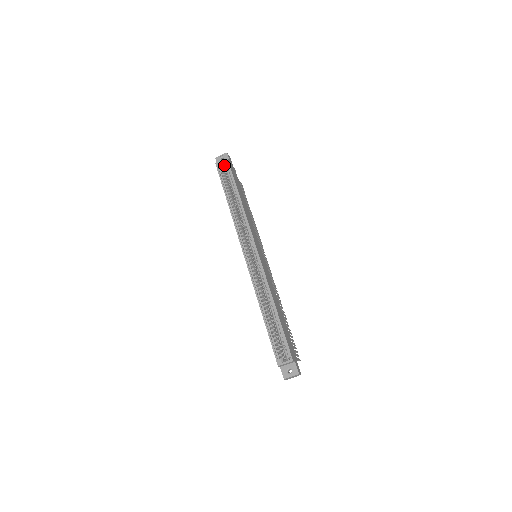
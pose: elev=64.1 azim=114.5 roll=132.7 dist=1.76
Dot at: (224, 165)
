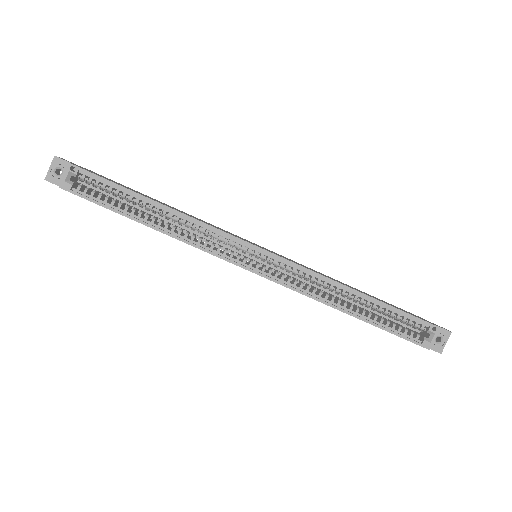
Dot at: (73, 178)
